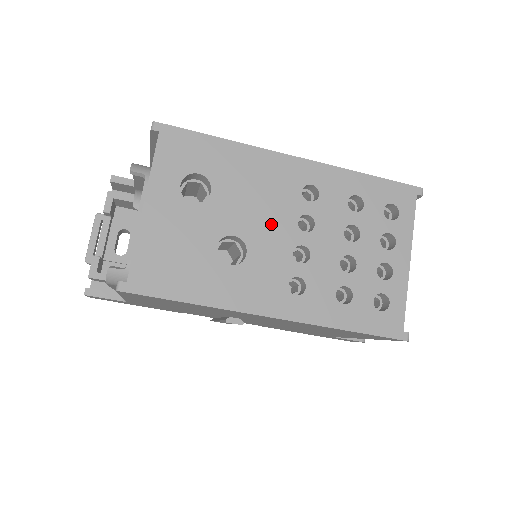
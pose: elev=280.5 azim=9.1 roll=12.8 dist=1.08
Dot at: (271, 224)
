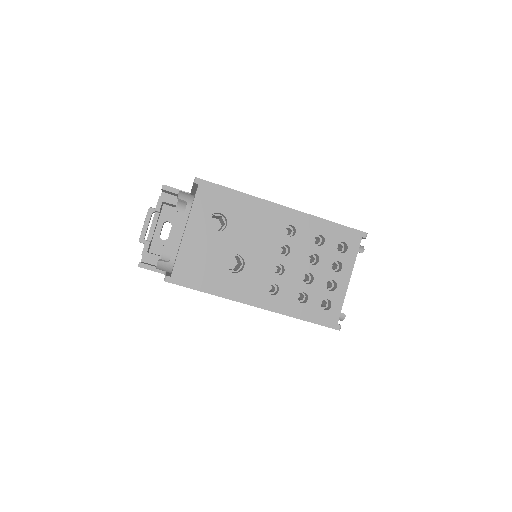
Dot at: (262, 249)
